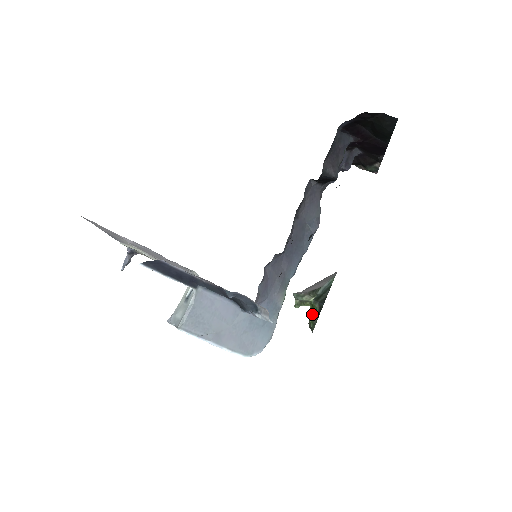
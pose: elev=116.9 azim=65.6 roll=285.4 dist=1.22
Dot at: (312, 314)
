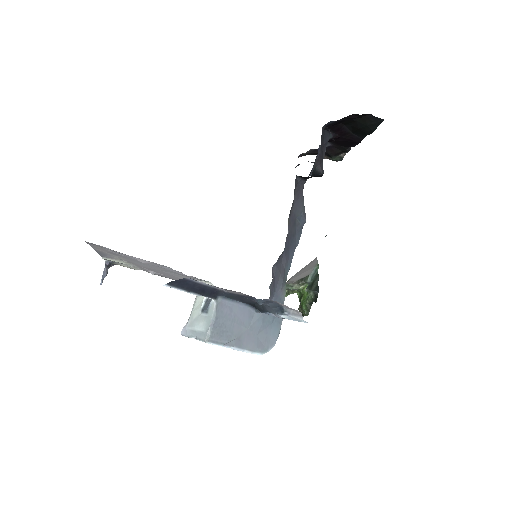
Dot at: (306, 302)
